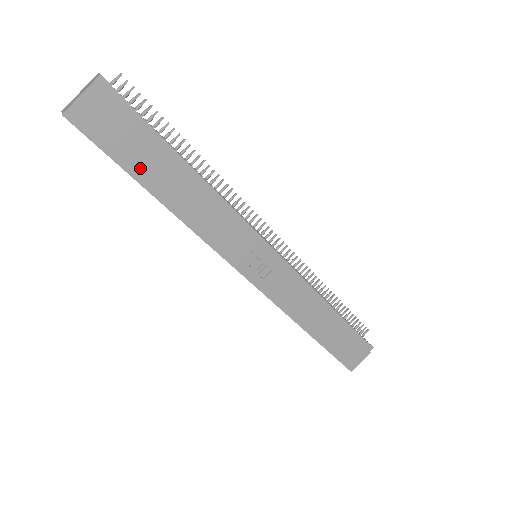
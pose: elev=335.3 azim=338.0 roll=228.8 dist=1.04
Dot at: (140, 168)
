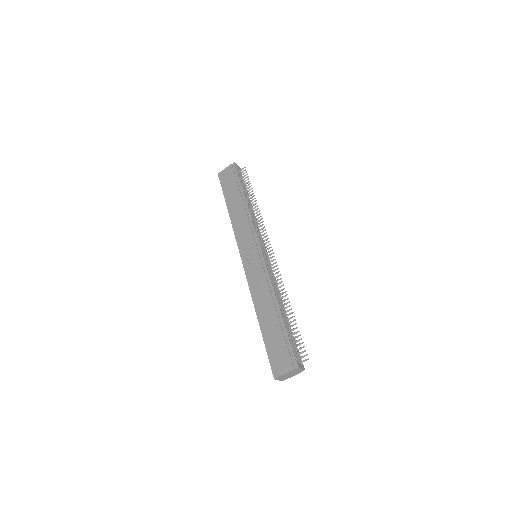
Dot at: (229, 195)
